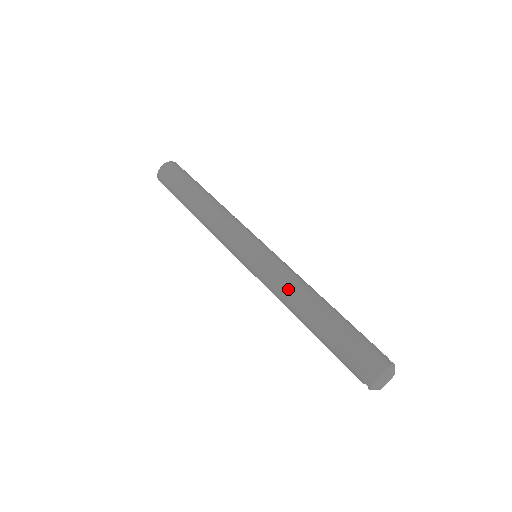
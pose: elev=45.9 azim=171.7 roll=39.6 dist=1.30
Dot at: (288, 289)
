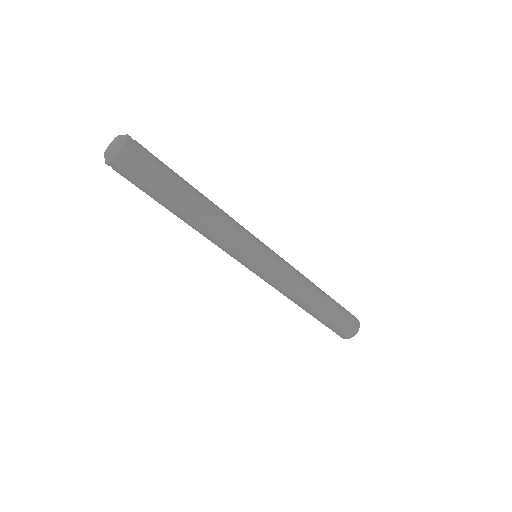
Dot at: (295, 292)
